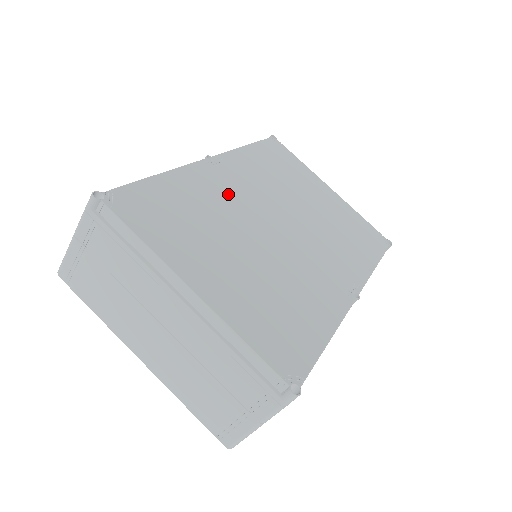
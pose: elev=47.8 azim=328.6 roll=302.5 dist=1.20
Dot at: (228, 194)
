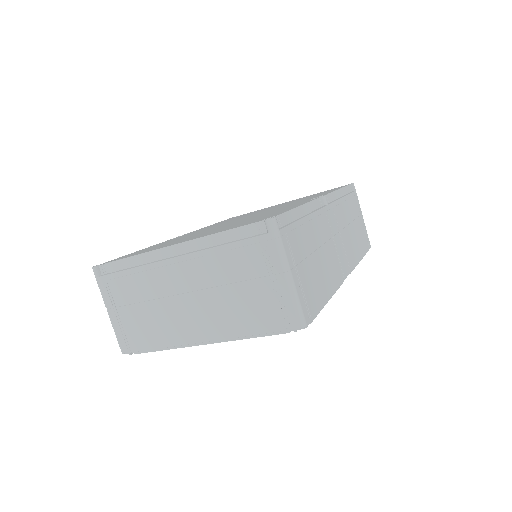
Dot at: (196, 232)
